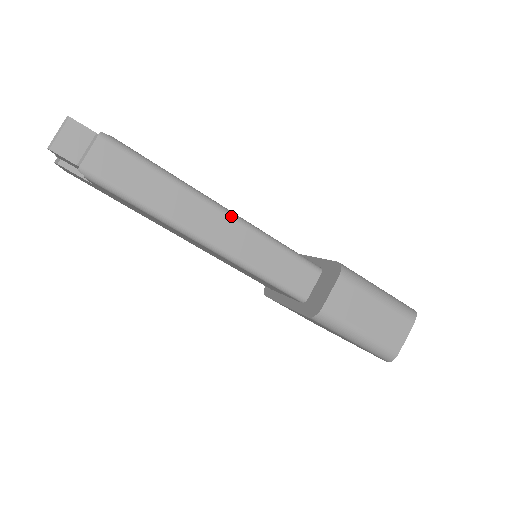
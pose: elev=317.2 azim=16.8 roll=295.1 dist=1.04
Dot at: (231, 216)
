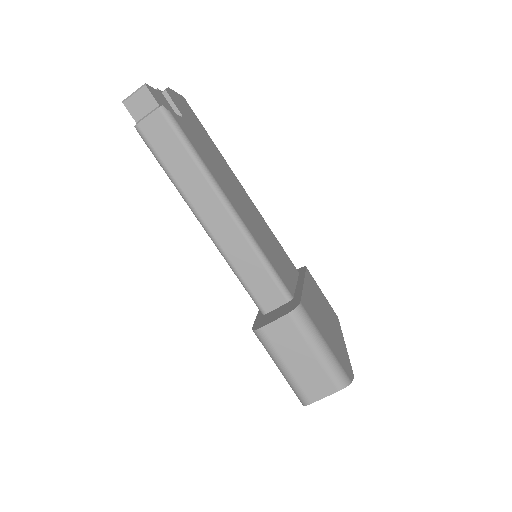
Dot at: (233, 216)
